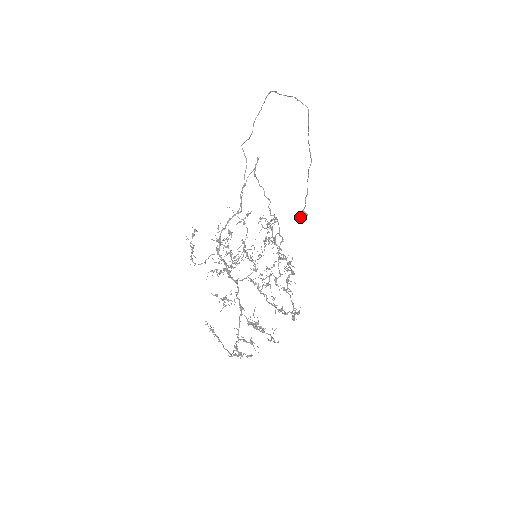
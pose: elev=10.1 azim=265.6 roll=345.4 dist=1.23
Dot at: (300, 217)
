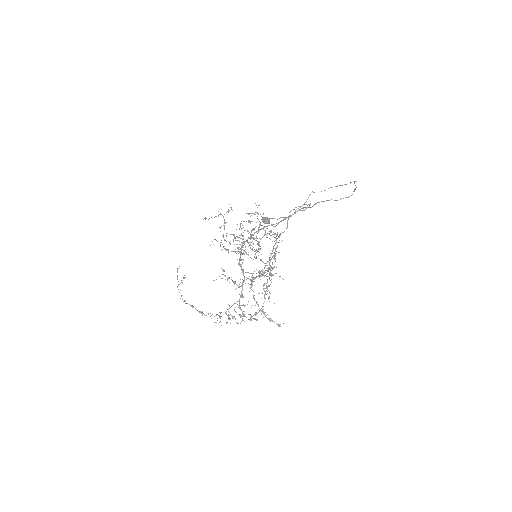
Dot at: (265, 222)
